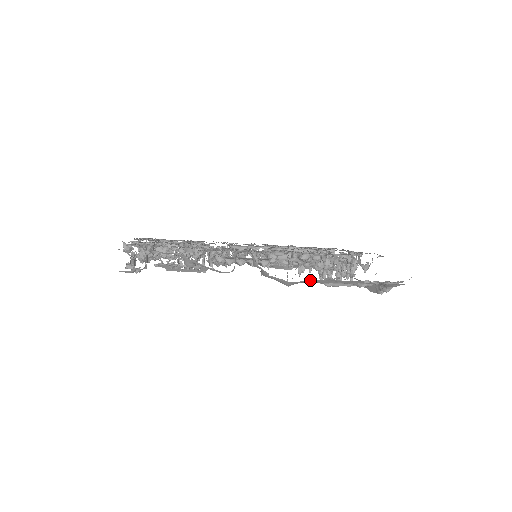
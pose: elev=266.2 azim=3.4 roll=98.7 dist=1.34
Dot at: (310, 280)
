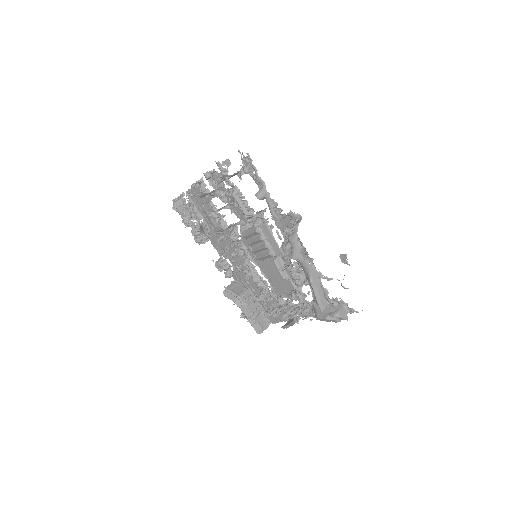
Dot at: (310, 264)
